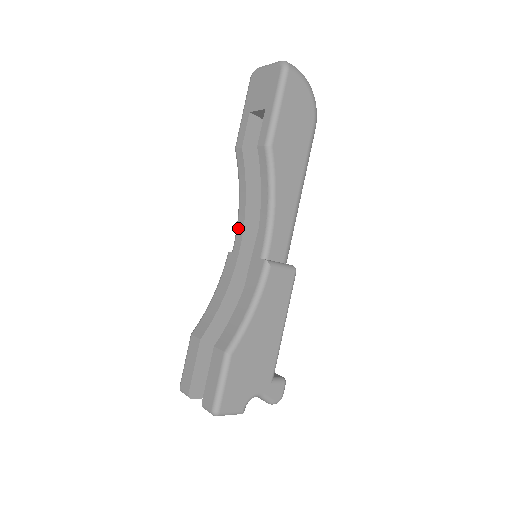
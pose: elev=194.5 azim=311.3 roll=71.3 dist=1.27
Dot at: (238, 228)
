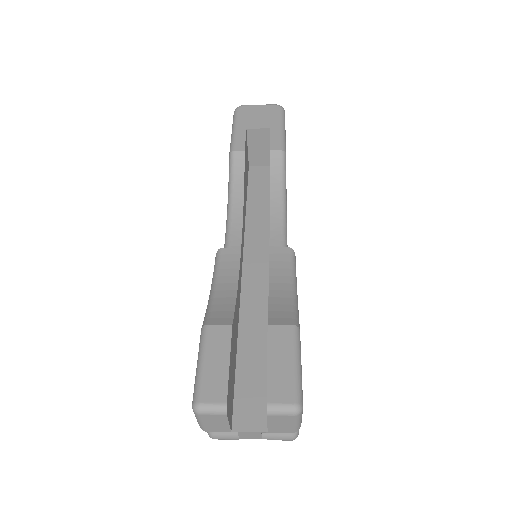
Dot at: (233, 225)
